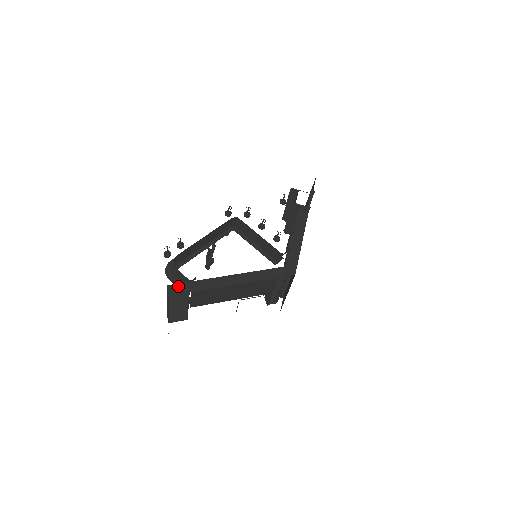
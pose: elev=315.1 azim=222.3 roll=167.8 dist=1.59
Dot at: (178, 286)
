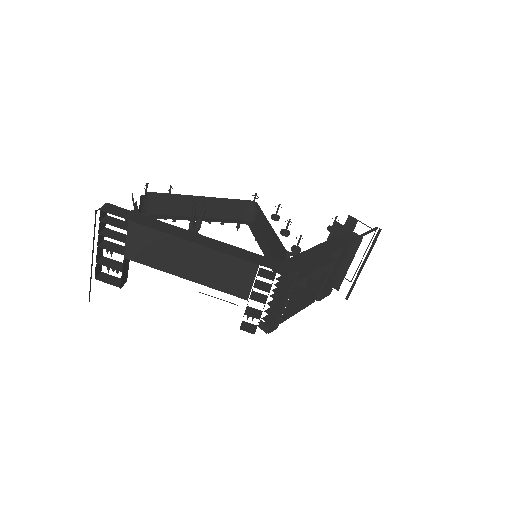
Dot at: (119, 209)
